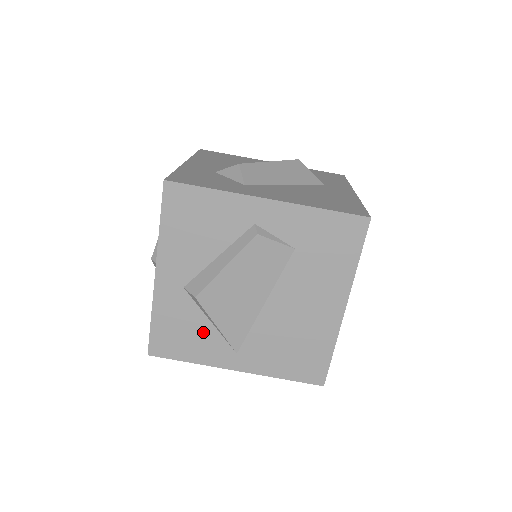
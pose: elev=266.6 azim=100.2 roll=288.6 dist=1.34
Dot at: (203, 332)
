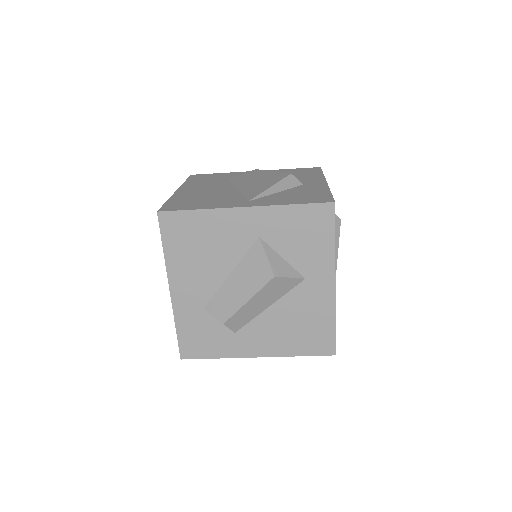
Dot at: occluded
